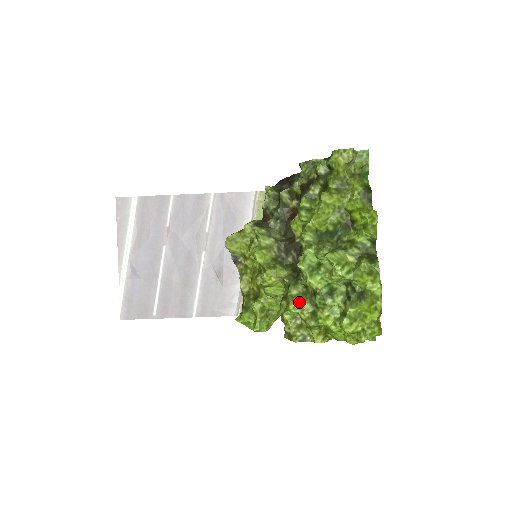
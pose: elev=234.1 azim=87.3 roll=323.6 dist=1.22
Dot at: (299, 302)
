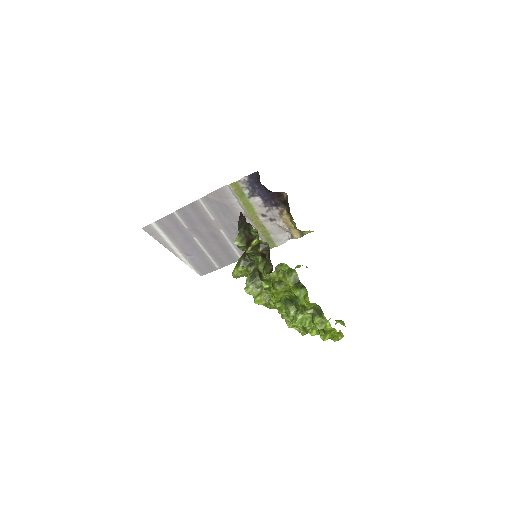
Dot at: occluded
